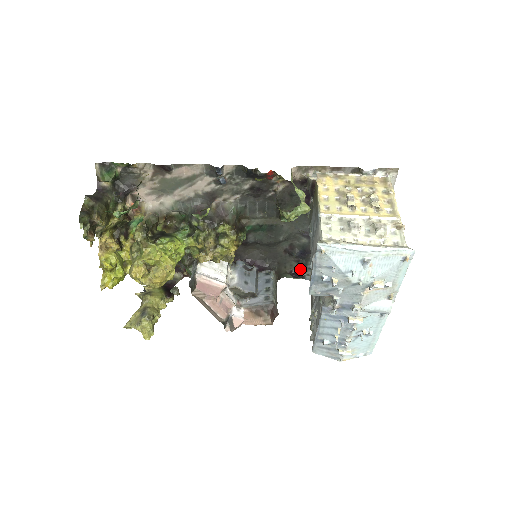
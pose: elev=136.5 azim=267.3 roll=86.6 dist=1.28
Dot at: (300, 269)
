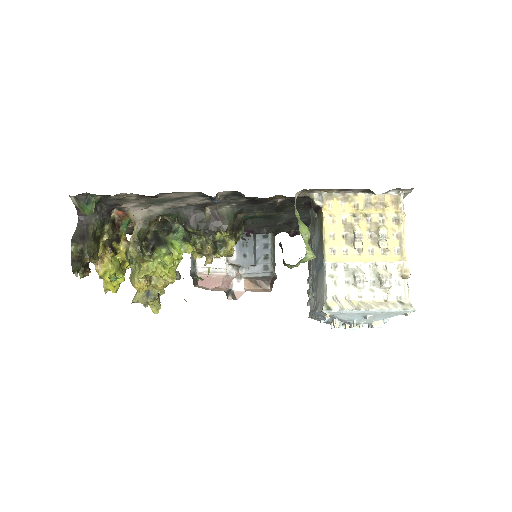
Dot at: (298, 230)
